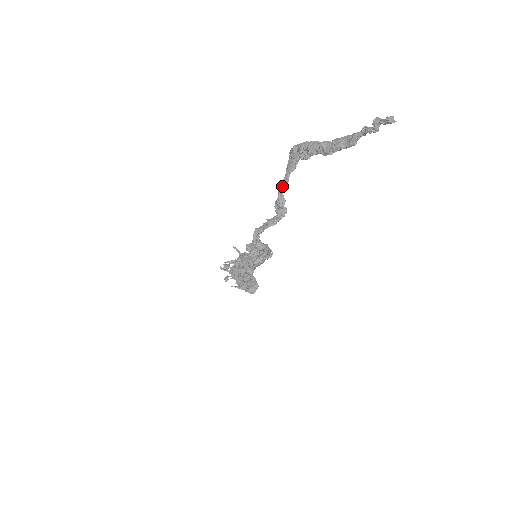
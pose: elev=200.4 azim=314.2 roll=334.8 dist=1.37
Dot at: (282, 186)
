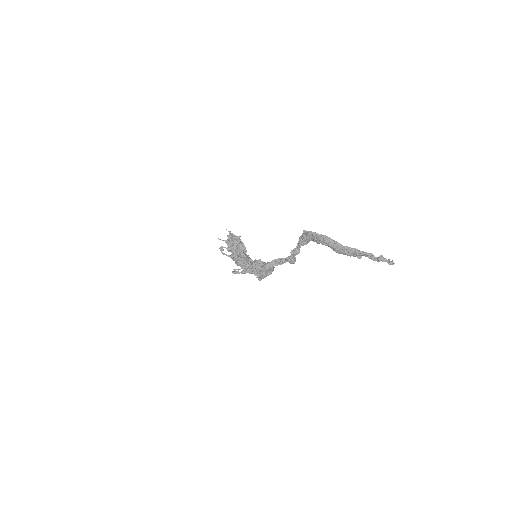
Dot at: (295, 252)
